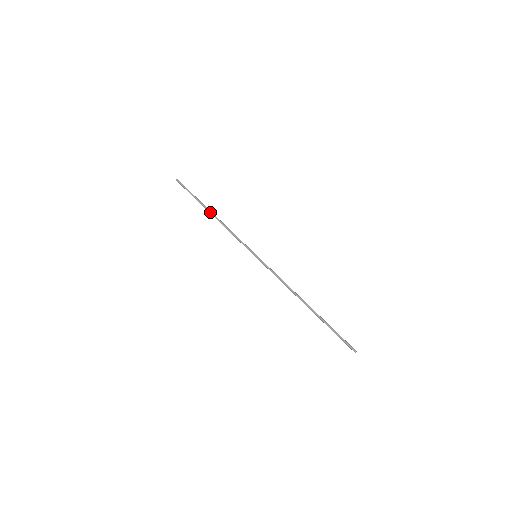
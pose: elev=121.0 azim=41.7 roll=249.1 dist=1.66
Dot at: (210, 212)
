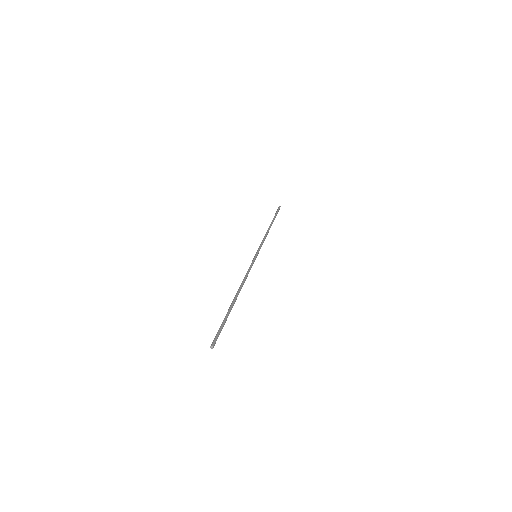
Dot at: (270, 225)
